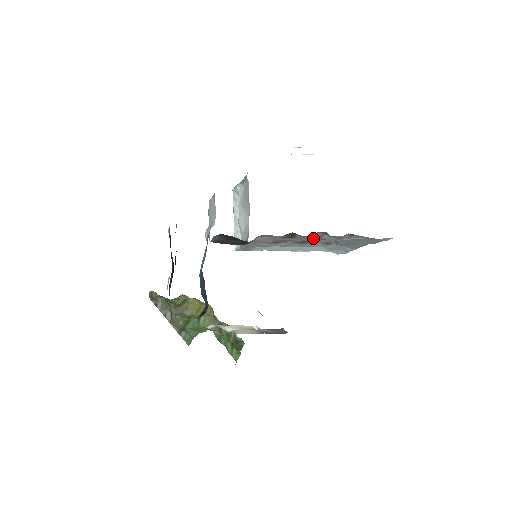
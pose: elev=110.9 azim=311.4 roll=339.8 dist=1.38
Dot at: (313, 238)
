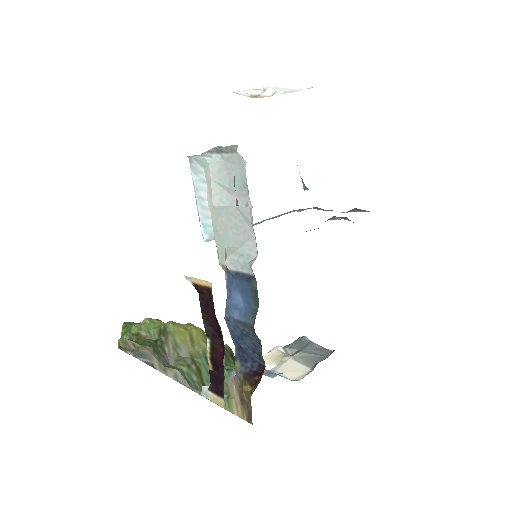
Dot at: occluded
